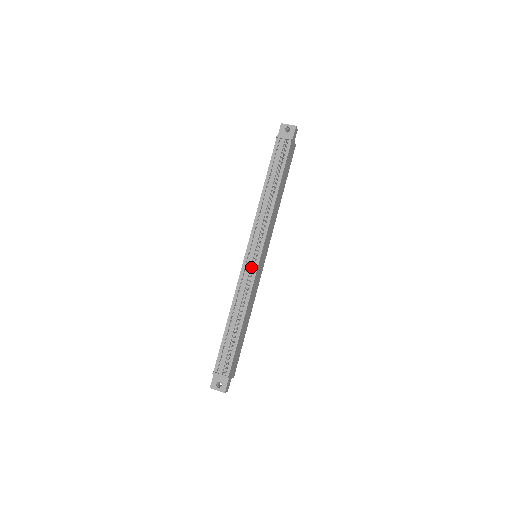
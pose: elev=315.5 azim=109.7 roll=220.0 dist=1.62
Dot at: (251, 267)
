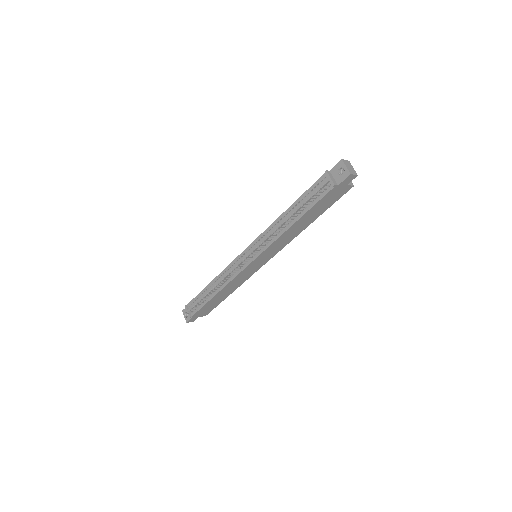
Dot at: (236, 266)
